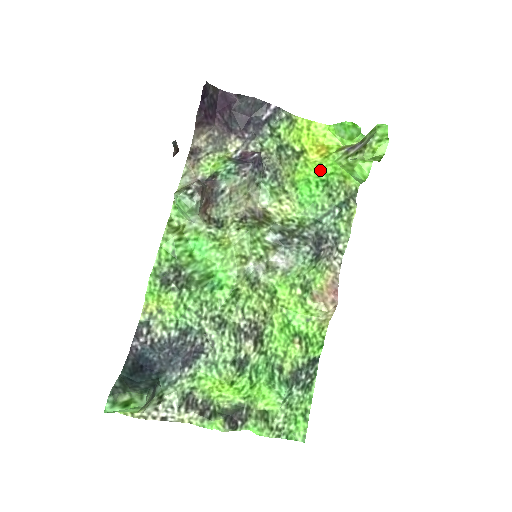
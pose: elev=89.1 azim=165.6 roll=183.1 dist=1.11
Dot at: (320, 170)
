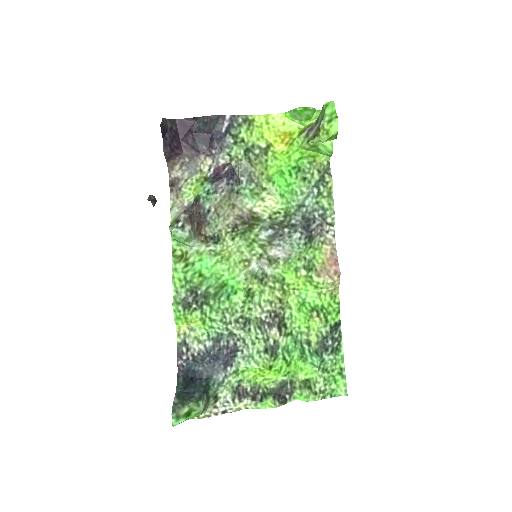
Dot at: (289, 158)
